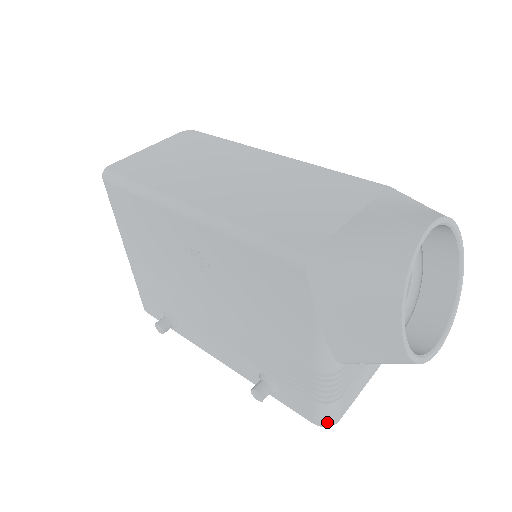
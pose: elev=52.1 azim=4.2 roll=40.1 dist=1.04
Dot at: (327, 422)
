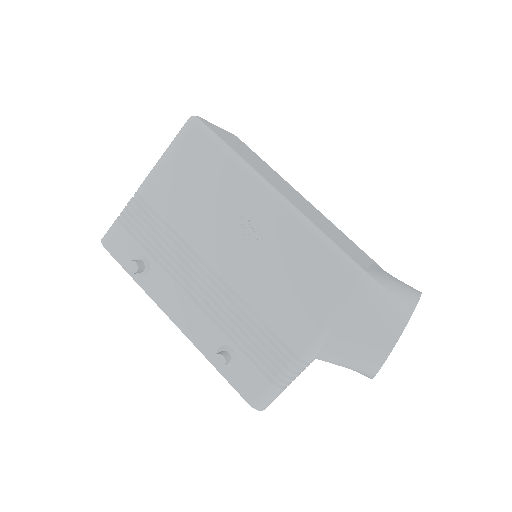
Dot at: (262, 405)
